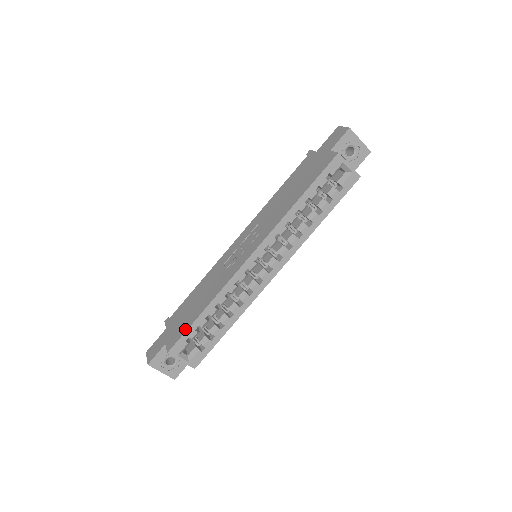
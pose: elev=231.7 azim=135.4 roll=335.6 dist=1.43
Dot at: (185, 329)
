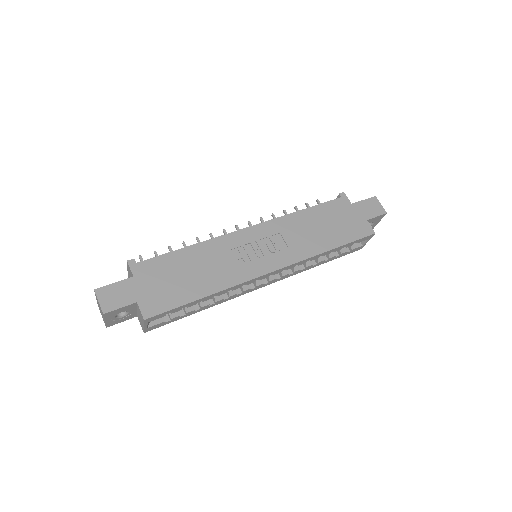
Dot at: (175, 304)
